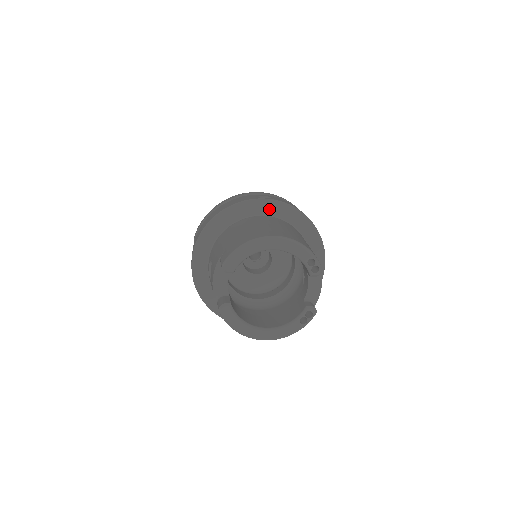
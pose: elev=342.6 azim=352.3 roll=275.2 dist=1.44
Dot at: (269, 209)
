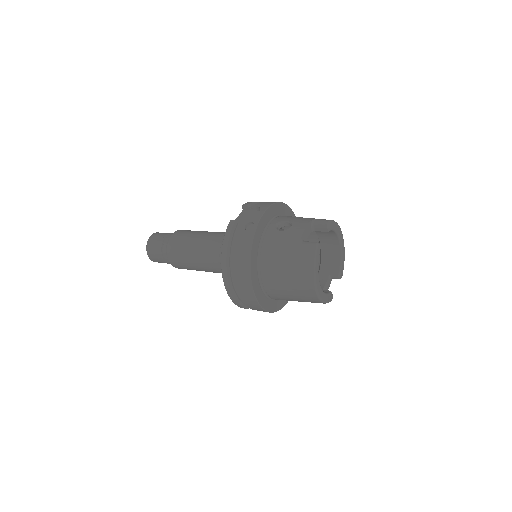
Dot at: occluded
